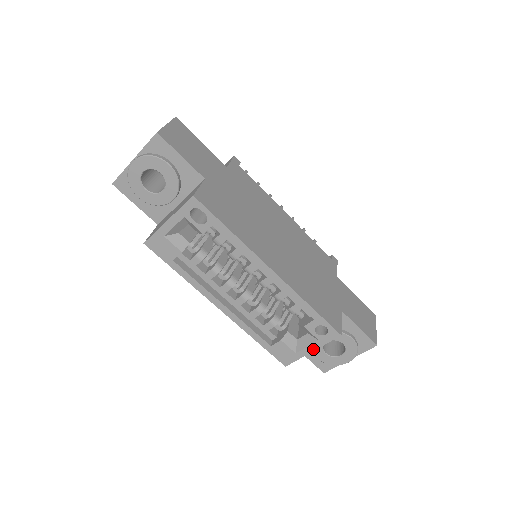
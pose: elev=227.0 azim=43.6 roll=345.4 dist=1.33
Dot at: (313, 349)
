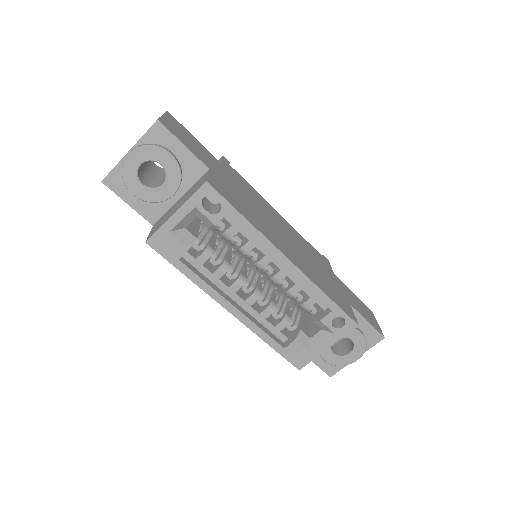
Dot at: (329, 345)
